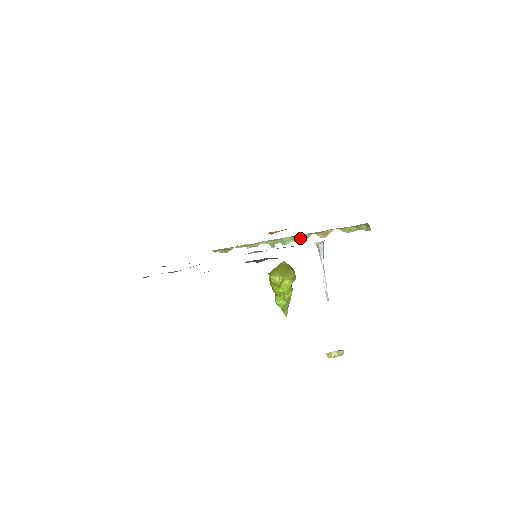
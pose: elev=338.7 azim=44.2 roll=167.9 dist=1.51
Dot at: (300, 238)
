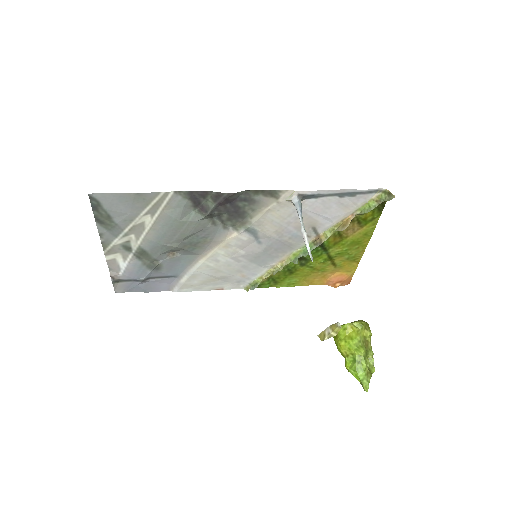
Dot at: (320, 241)
